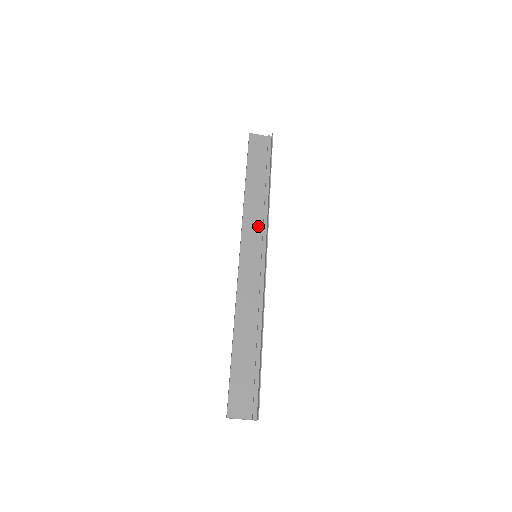
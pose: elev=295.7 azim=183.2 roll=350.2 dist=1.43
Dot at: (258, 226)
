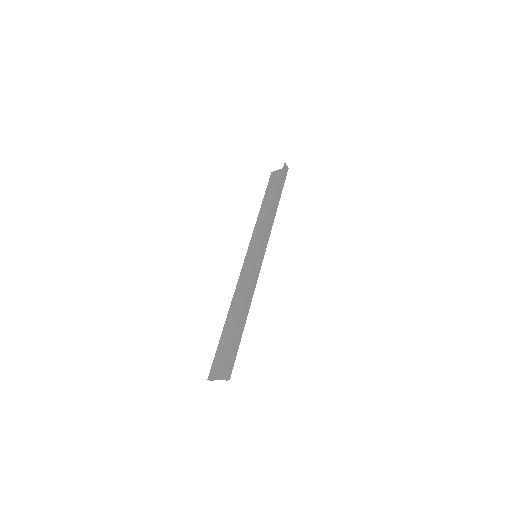
Dot at: (262, 234)
